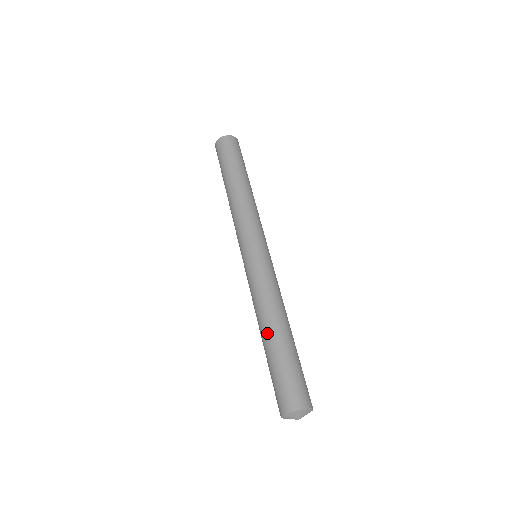
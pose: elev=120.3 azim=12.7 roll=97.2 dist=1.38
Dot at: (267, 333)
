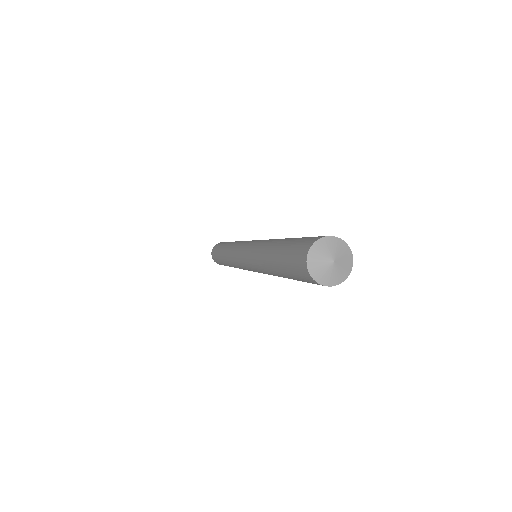
Dot at: (278, 241)
